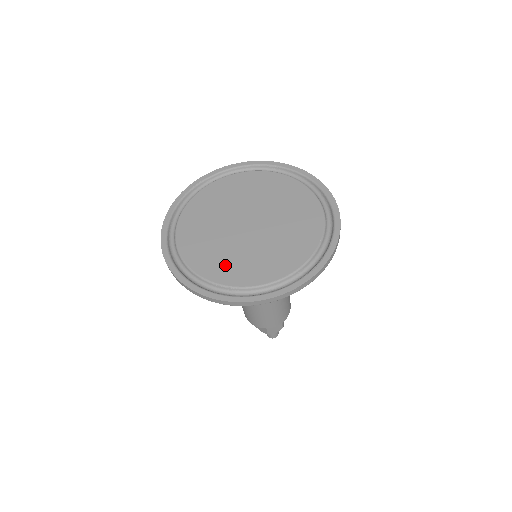
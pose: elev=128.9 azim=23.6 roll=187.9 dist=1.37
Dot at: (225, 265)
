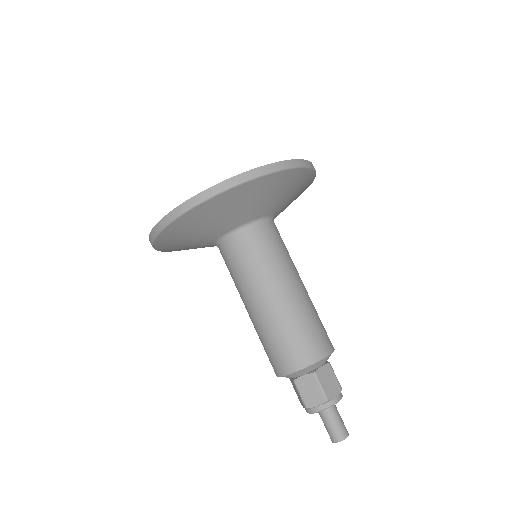
Dot at: occluded
